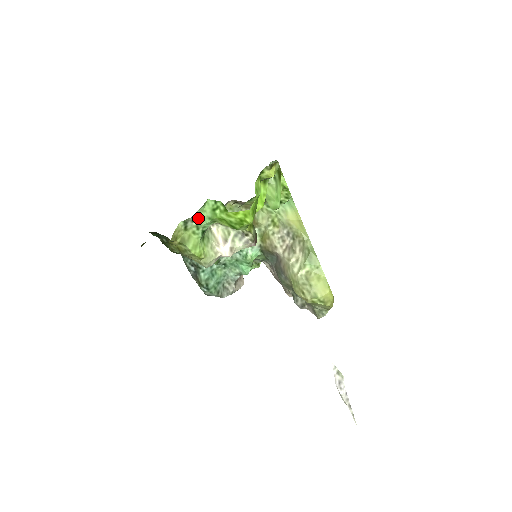
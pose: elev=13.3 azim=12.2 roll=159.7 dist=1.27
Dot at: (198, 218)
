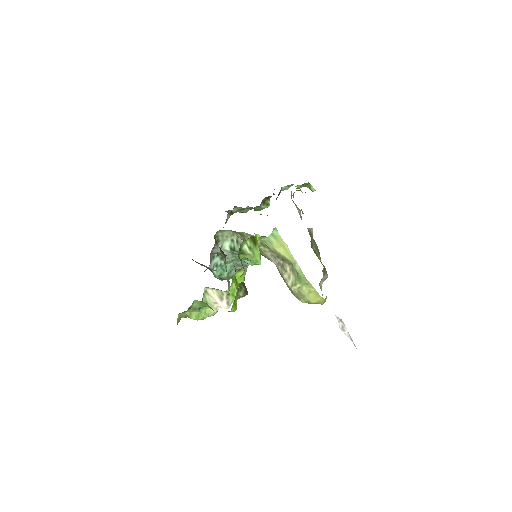
Dot at: (192, 306)
